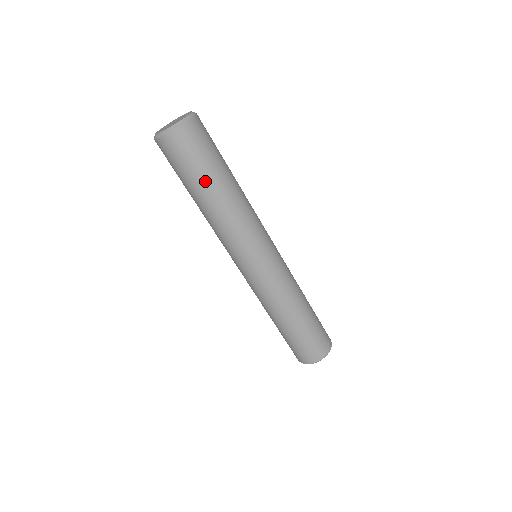
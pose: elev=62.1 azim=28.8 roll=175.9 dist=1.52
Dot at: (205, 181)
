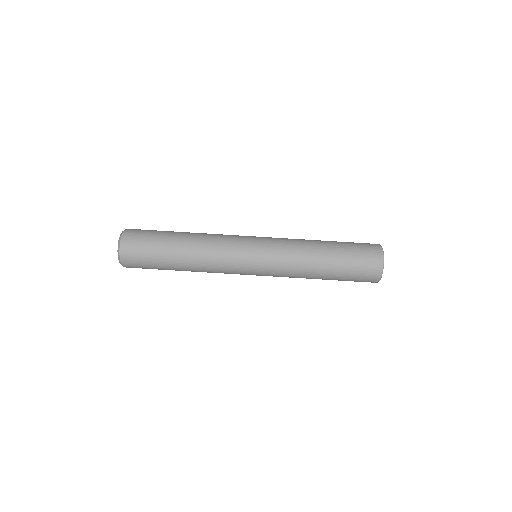
Dot at: (167, 240)
